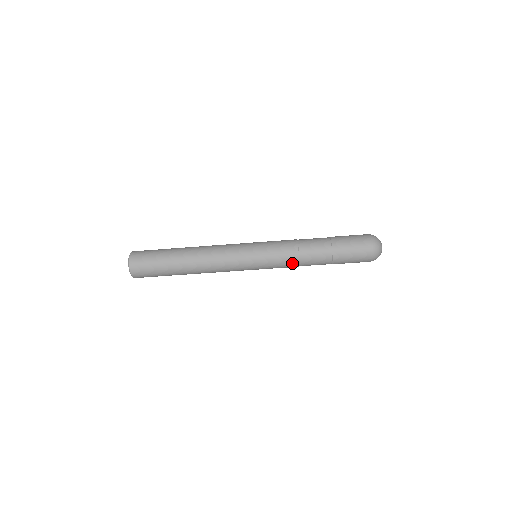
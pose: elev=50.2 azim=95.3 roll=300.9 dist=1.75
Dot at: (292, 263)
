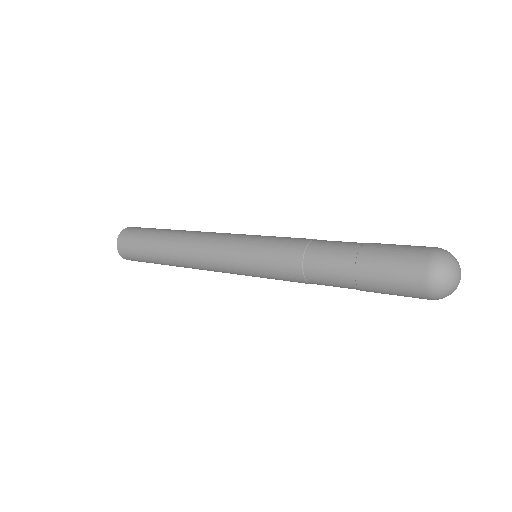
Dot at: (300, 282)
